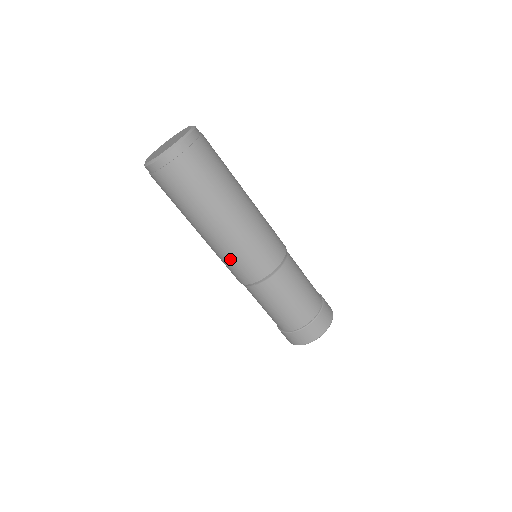
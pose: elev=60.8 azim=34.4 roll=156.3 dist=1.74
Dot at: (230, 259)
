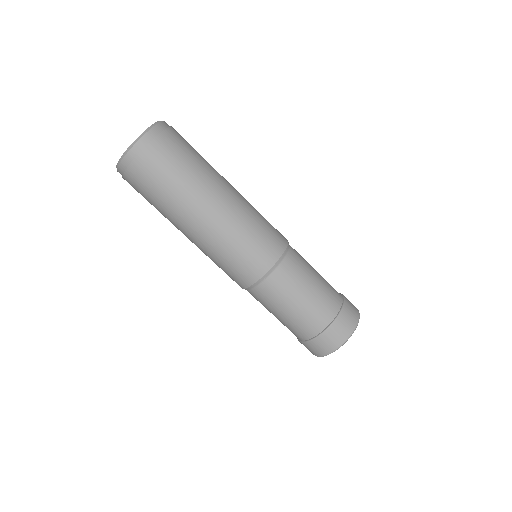
Dot at: (232, 250)
